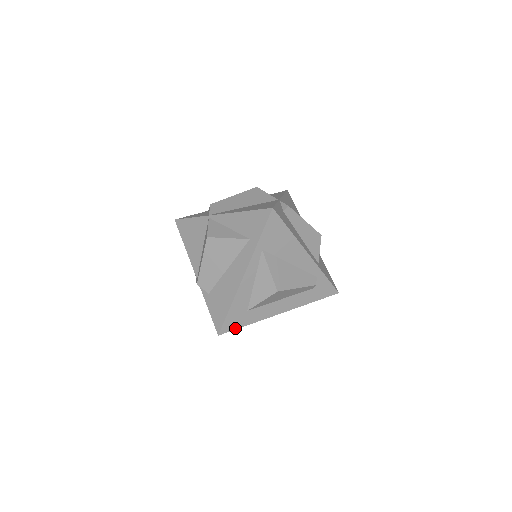
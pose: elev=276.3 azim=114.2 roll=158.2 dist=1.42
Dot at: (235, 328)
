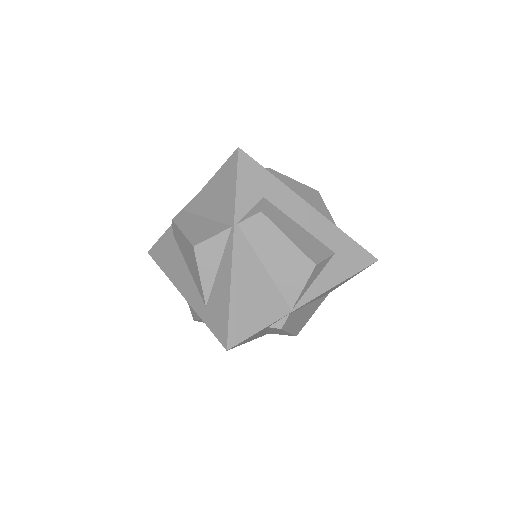
Dot at: occluded
